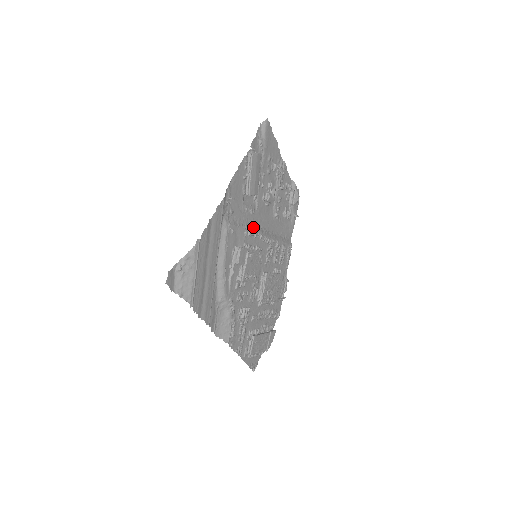
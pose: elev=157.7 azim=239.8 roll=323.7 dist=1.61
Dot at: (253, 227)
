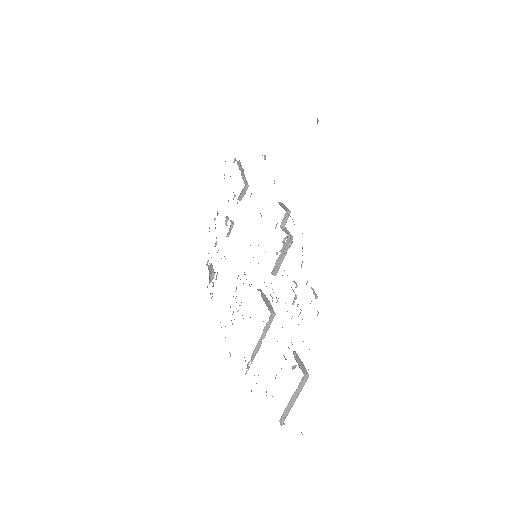
Dot at: occluded
